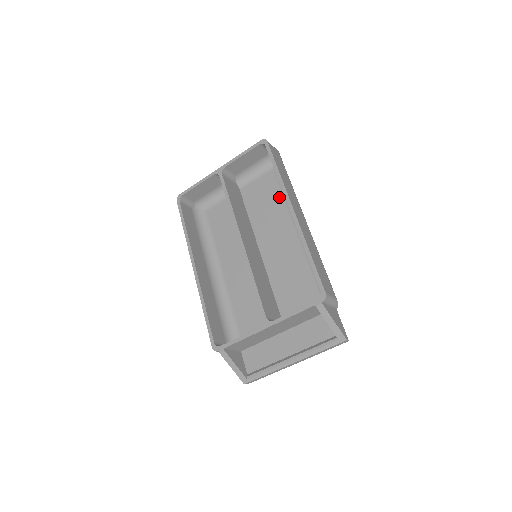
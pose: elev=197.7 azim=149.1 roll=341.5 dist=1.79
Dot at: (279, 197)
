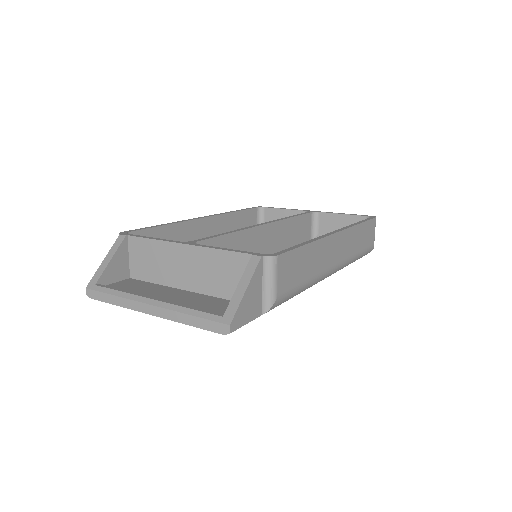
Dot at: occluded
